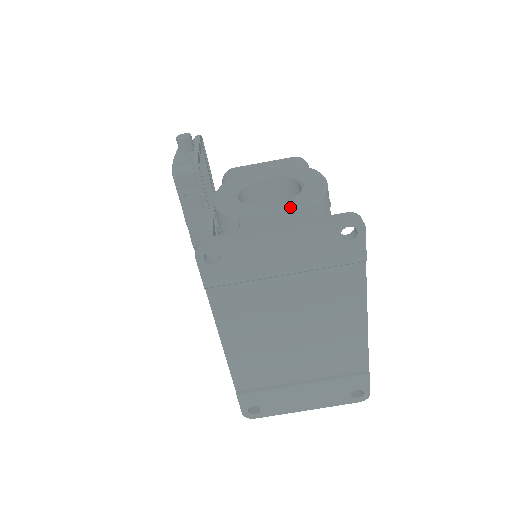
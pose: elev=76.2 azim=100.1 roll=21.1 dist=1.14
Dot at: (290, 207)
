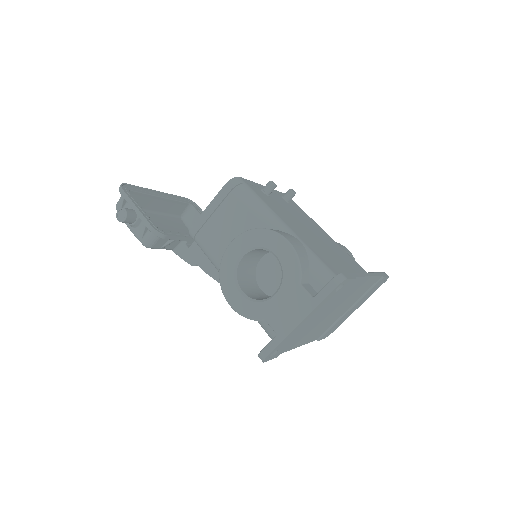
Dot at: (289, 293)
